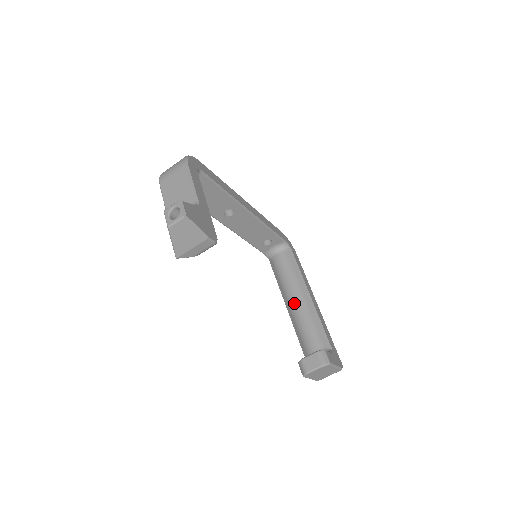
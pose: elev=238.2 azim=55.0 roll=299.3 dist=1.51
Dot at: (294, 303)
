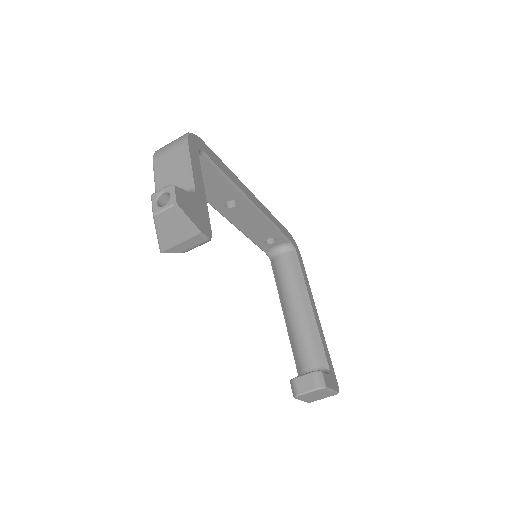
Dot at: (293, 312)
